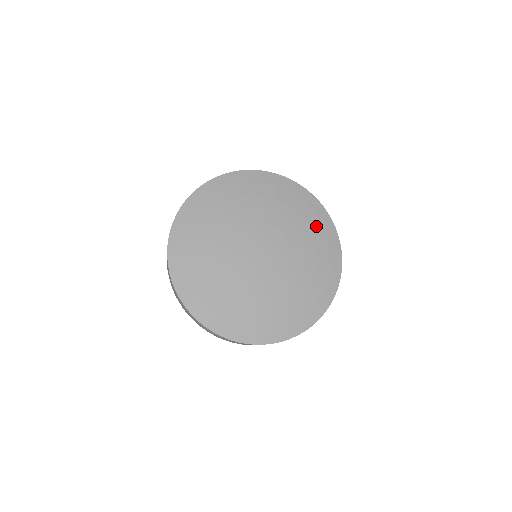
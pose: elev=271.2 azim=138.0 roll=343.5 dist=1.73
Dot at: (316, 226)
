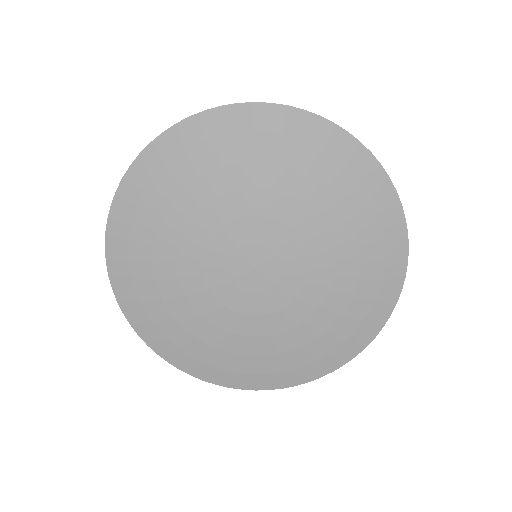
Dot at: (301, 154)
